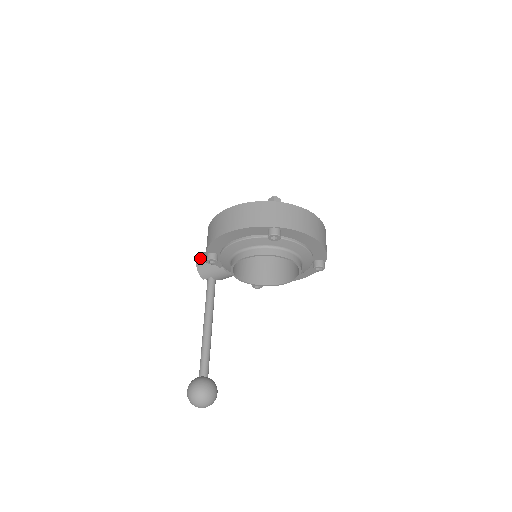
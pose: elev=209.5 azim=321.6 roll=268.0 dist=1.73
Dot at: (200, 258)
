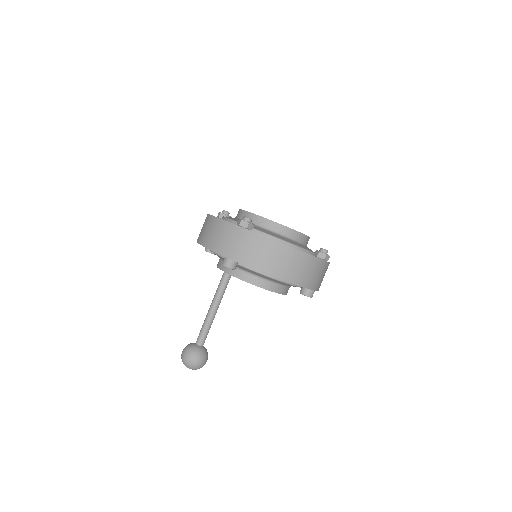
Dot at: occluded
